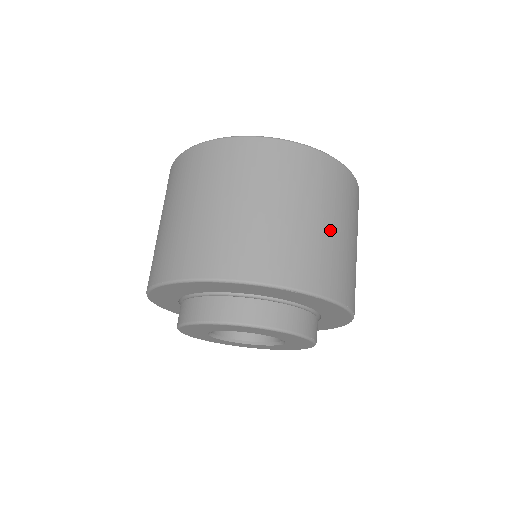
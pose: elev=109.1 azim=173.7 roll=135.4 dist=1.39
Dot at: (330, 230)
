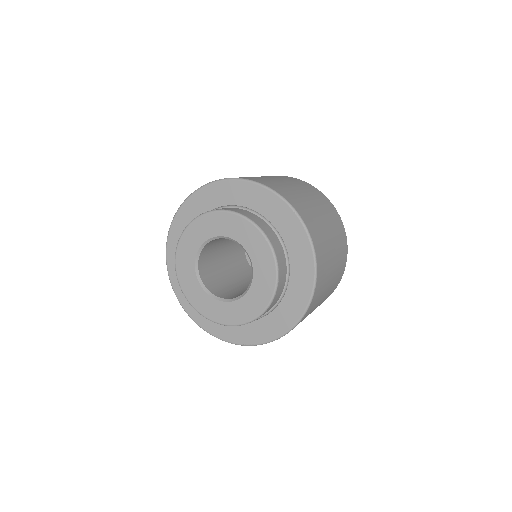
Dot at: (328, 233)
